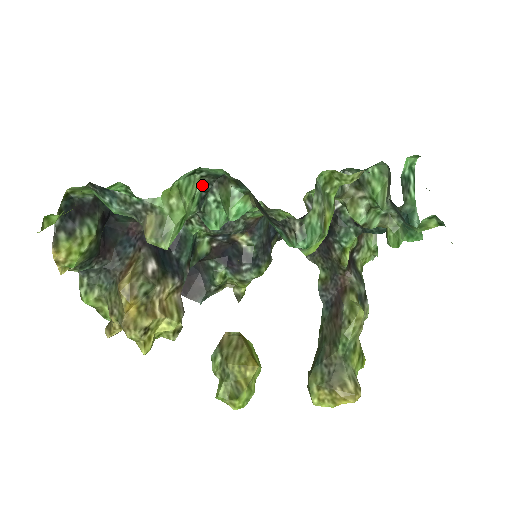
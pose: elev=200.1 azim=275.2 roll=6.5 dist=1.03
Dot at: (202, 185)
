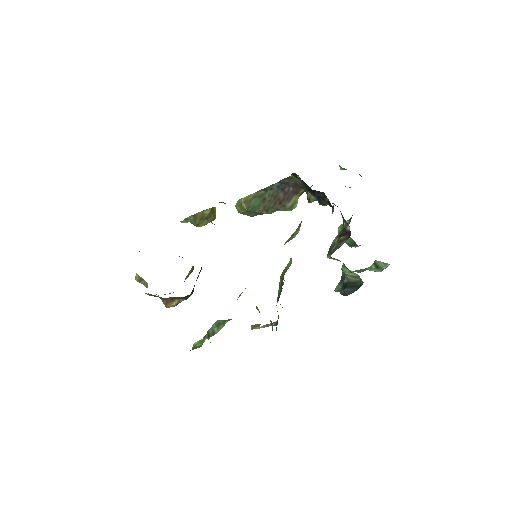
Dot at: occluded
